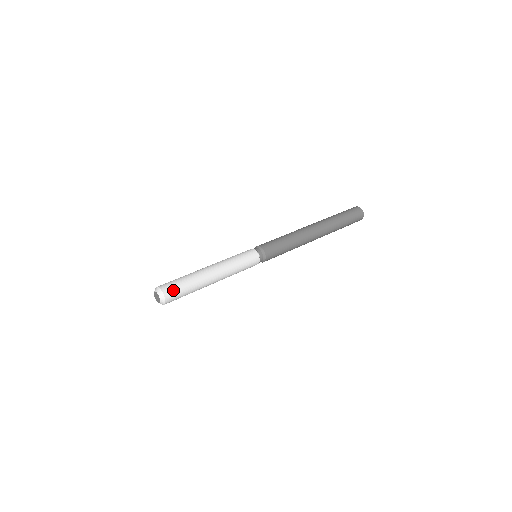
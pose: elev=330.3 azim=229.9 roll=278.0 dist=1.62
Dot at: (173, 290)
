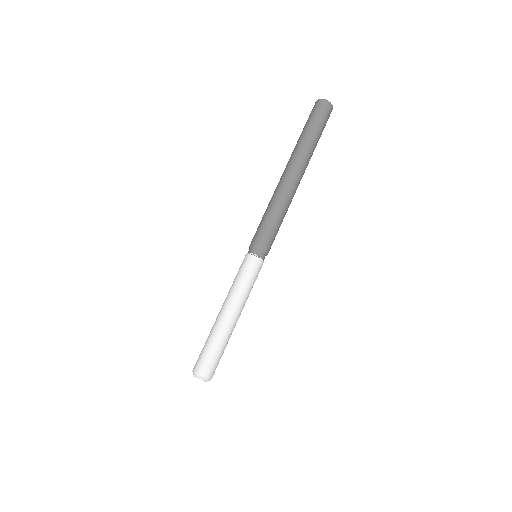
Dot at: (206, 364)
